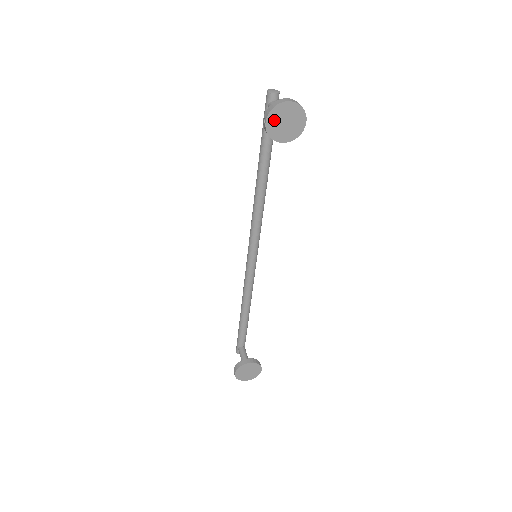
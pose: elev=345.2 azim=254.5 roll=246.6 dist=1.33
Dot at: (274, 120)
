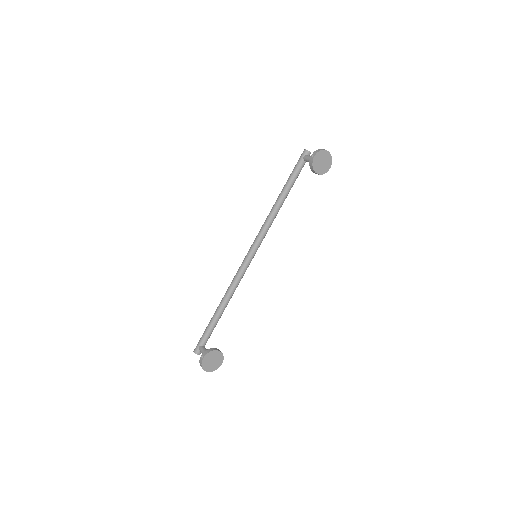
Dot at: (318, 157)
